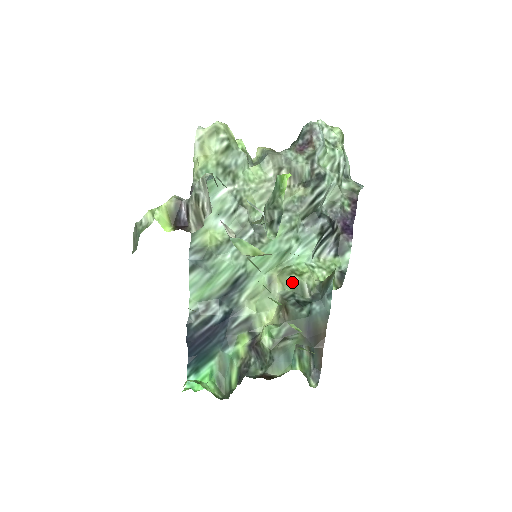
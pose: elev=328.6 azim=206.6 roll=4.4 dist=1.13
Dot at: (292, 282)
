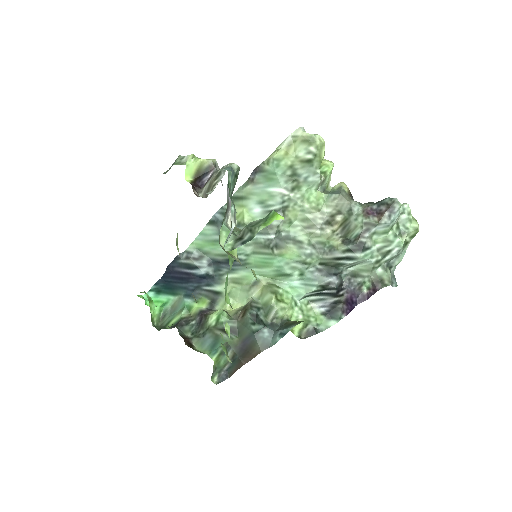
Dot at: (268, 299)
